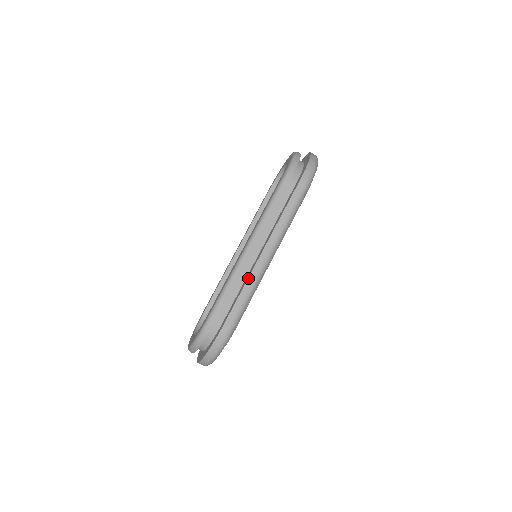
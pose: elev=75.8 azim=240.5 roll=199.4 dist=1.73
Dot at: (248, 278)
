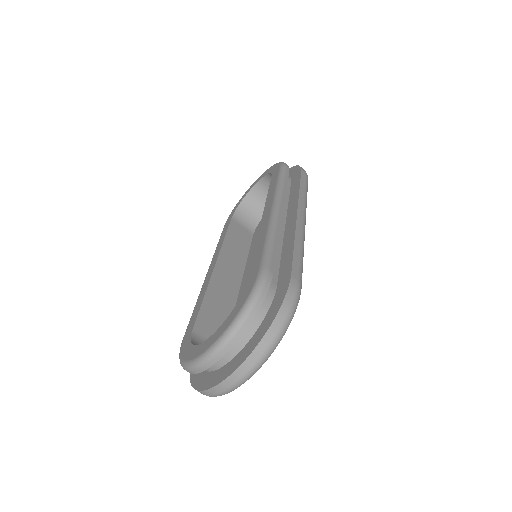
Dot at: (295, 232)
